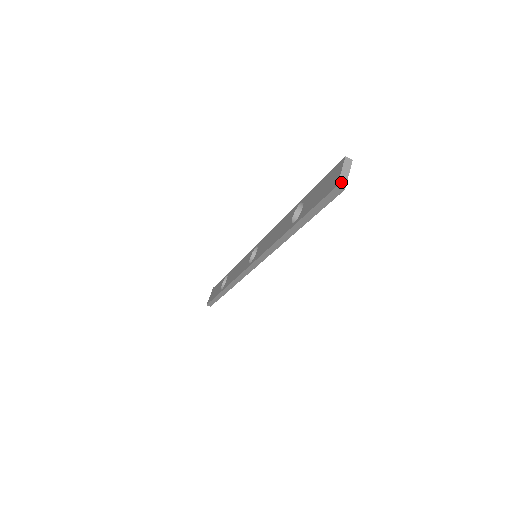
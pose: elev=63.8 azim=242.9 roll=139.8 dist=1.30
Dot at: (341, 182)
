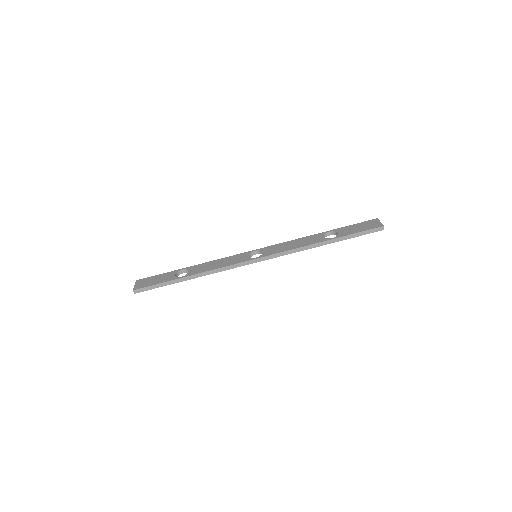
Dot at: (383, 226)
